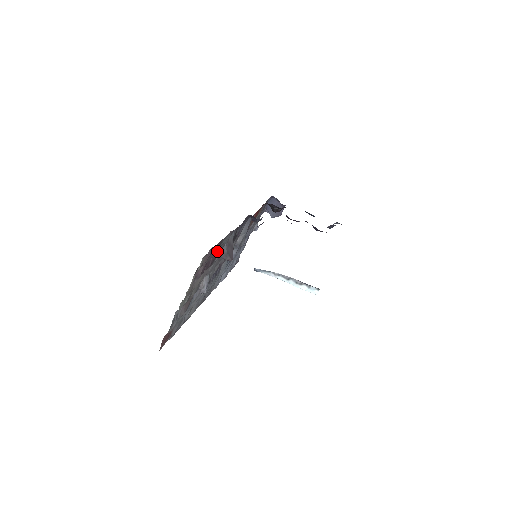
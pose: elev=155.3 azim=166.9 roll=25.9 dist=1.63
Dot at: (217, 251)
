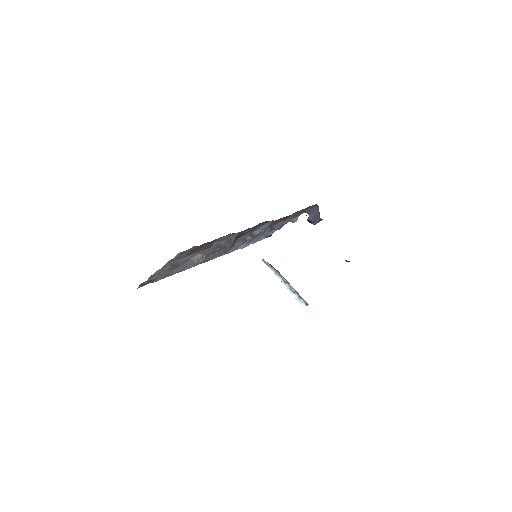
Dot at: (213, 243)
